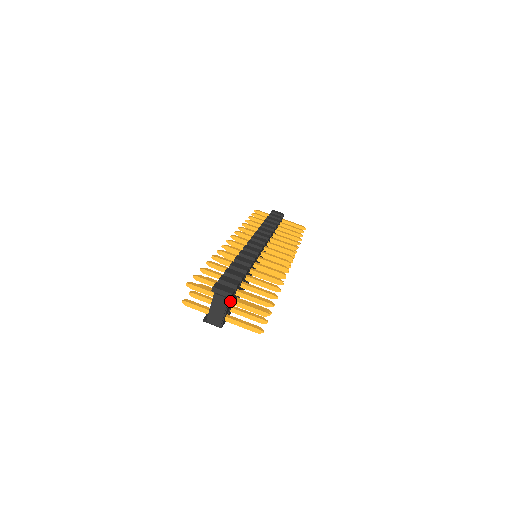
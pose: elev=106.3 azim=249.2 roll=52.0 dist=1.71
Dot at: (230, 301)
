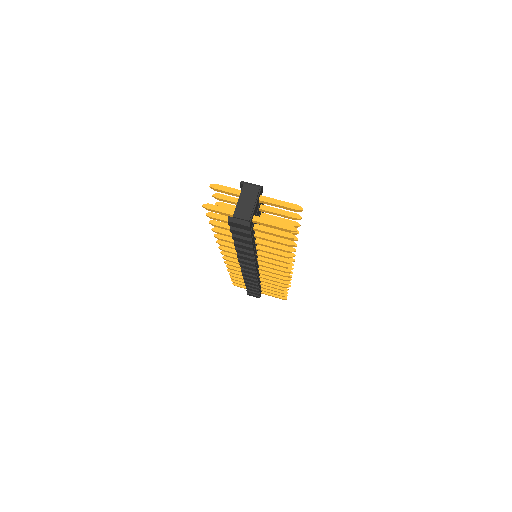
Dot at: (259, 197)
